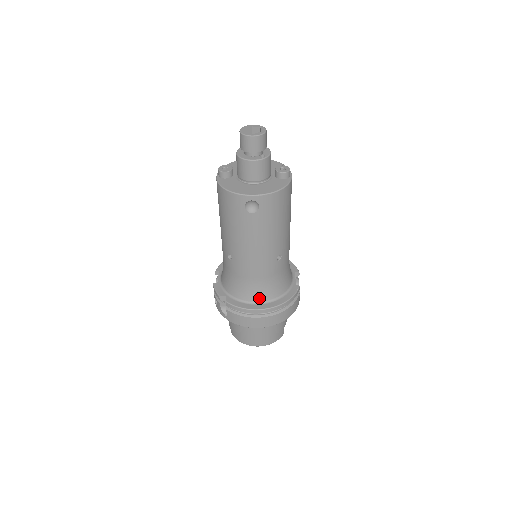
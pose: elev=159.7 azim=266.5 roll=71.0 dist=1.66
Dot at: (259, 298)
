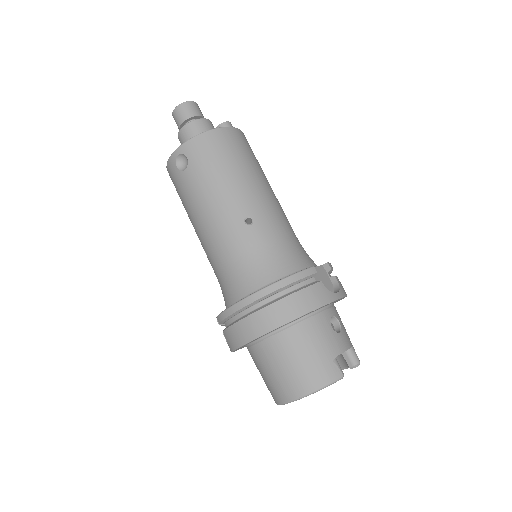
Dot at: (245, 290)
